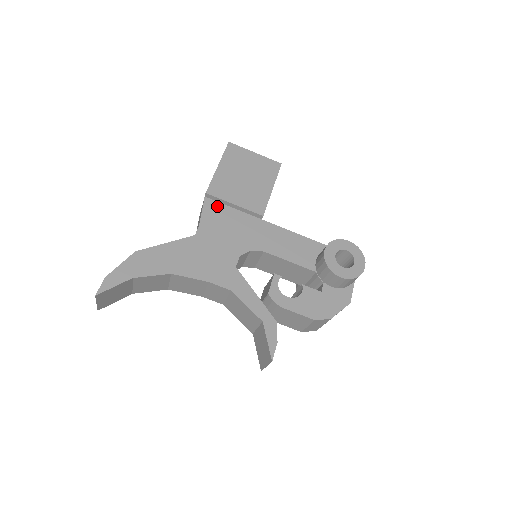
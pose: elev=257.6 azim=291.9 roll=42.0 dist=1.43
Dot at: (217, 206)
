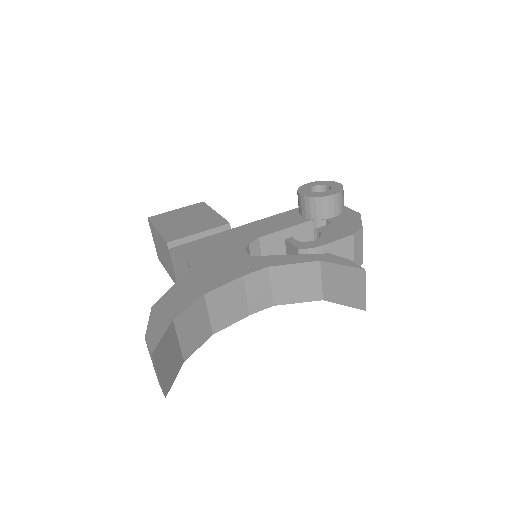
Dot at: (186, 246)
